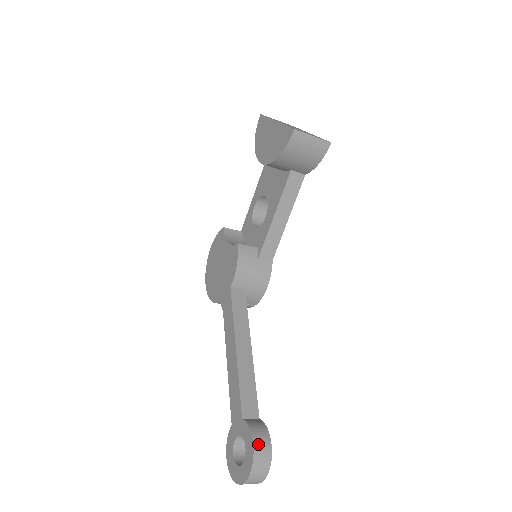
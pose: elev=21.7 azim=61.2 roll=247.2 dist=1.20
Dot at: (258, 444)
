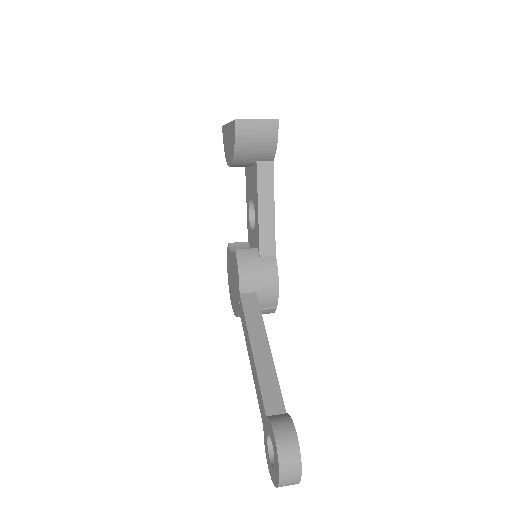
Dot at: (280, 436)
